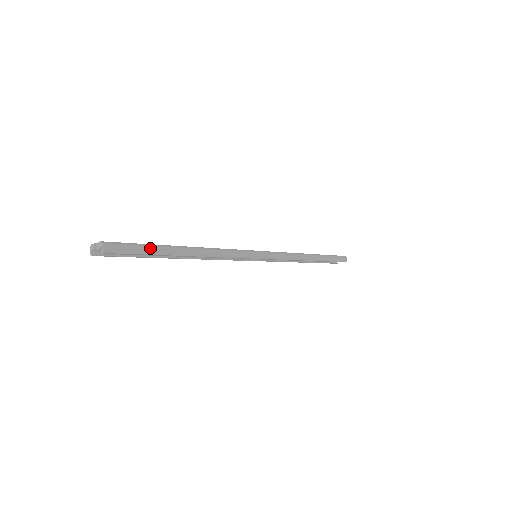
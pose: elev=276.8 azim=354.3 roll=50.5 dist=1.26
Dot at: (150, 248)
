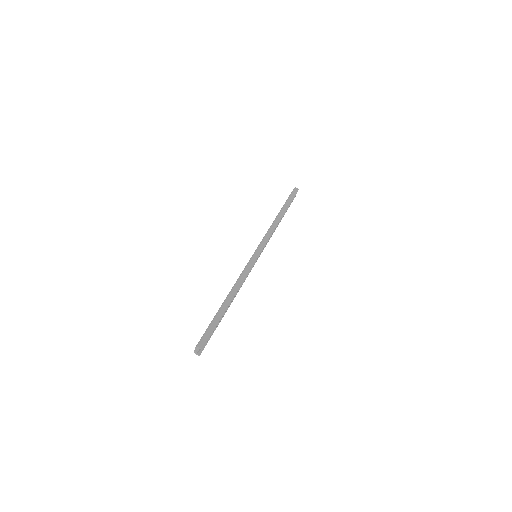
Dot at: (214, 322)
